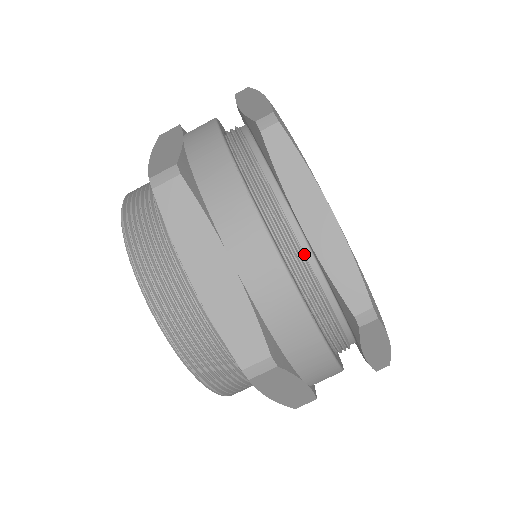
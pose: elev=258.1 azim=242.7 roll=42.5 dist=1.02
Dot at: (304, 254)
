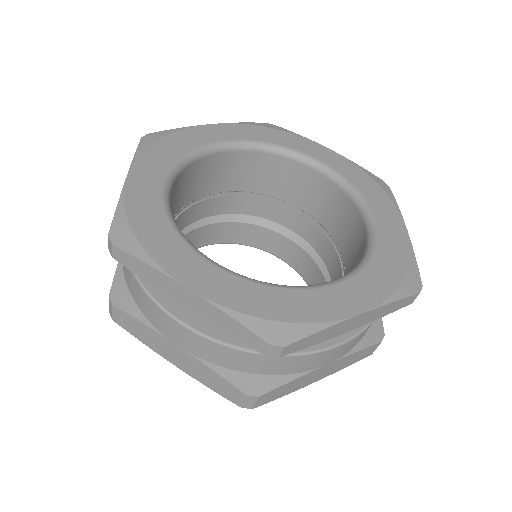
Dot at: occluded
